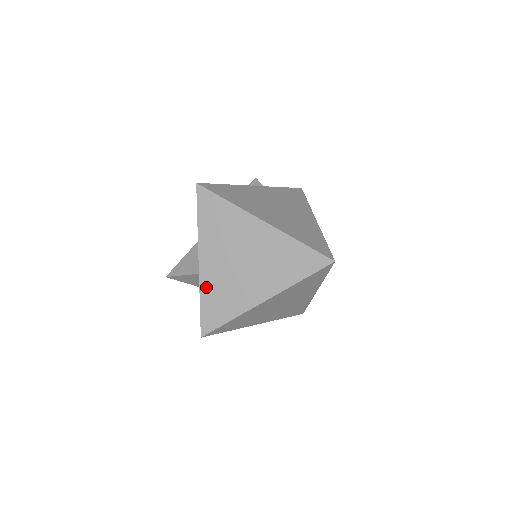
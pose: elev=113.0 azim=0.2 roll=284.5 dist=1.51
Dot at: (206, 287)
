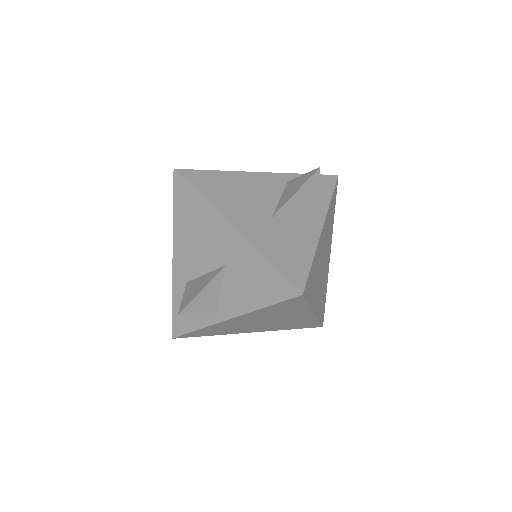
Dot at: (214, 327)
